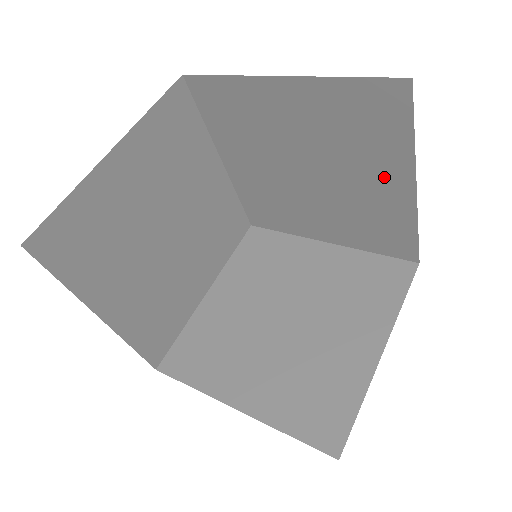
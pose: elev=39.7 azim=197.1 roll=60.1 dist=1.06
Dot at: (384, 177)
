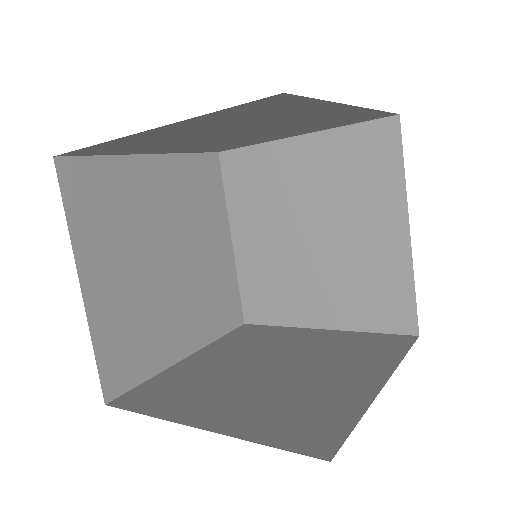
Dot at: occluded
